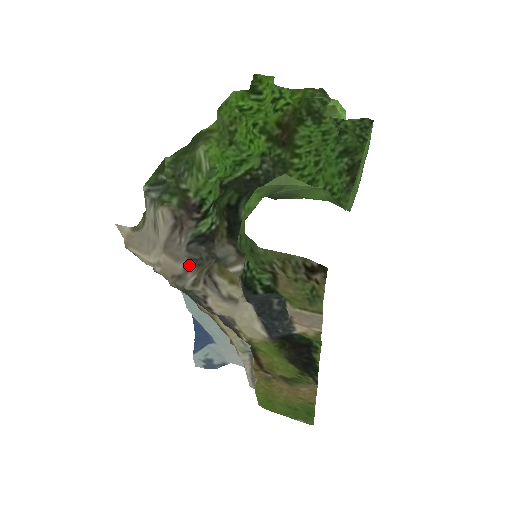
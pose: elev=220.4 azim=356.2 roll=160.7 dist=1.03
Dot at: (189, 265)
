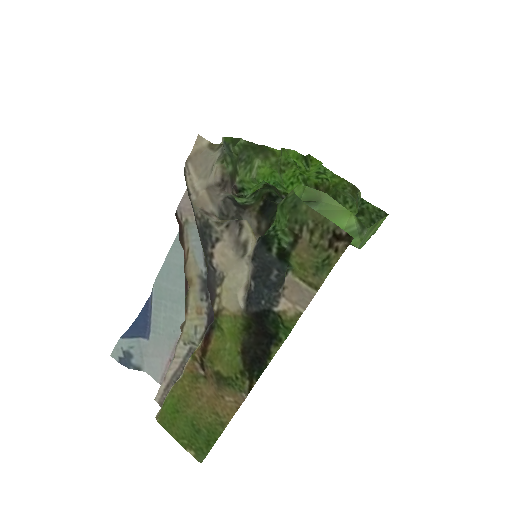
Dot at: (216, 213)
